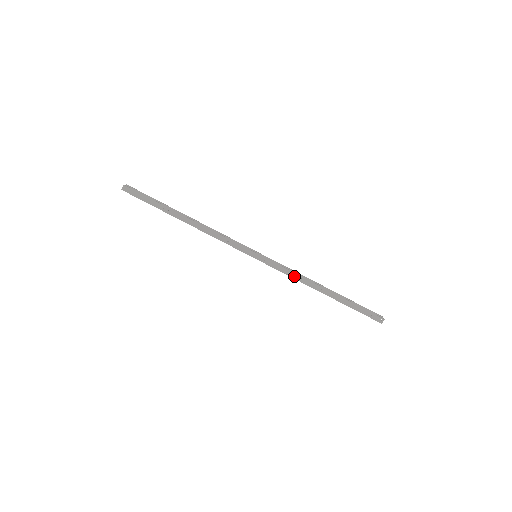
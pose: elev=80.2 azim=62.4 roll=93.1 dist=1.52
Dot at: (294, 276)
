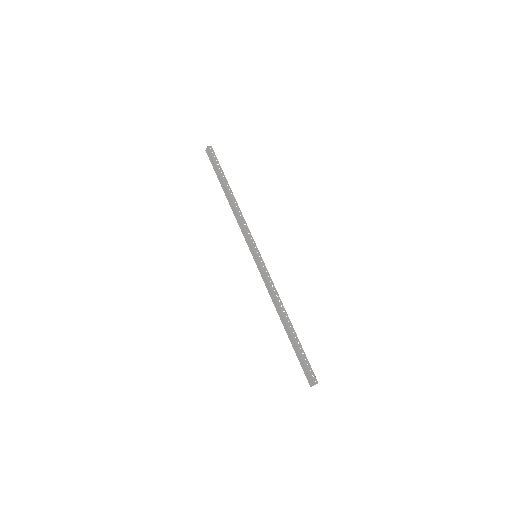
Dot at: occluded
